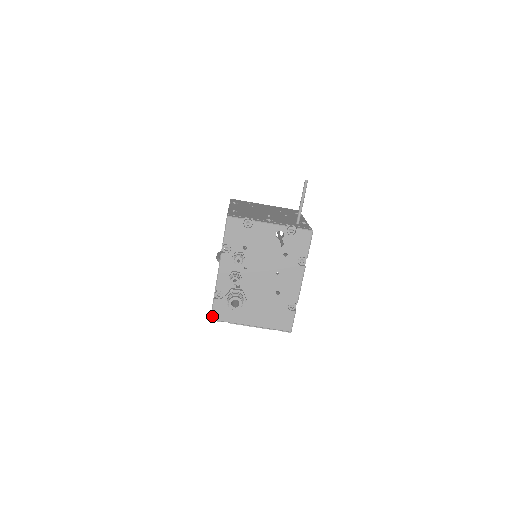
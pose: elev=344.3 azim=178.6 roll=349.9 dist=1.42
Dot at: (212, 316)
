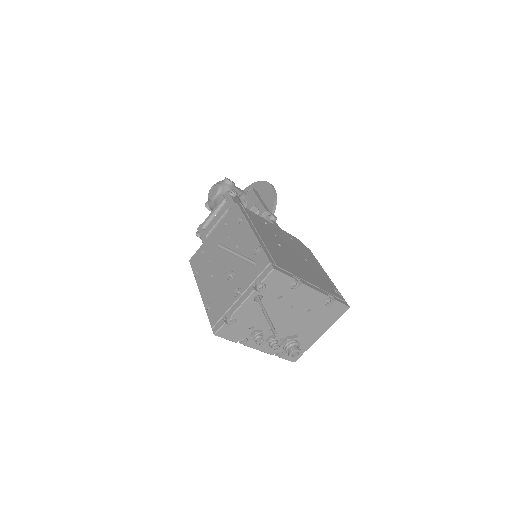
Dot at: (292, 361)
